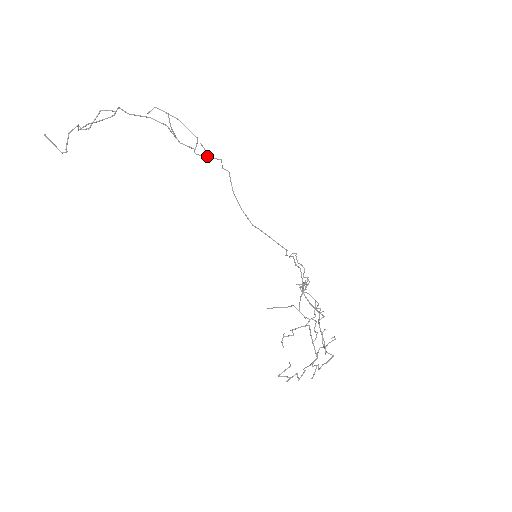
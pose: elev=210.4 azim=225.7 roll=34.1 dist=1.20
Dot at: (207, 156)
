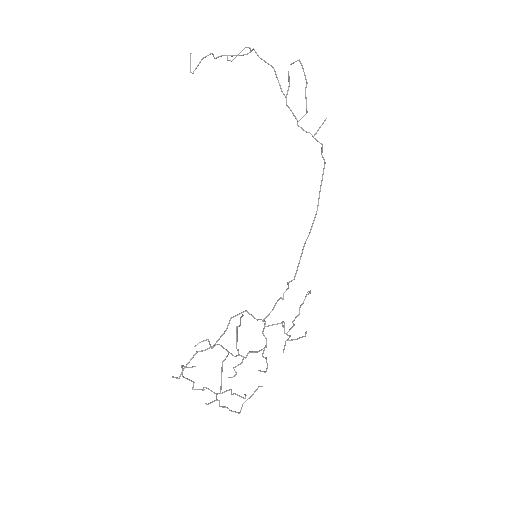
Dot at: occluded
